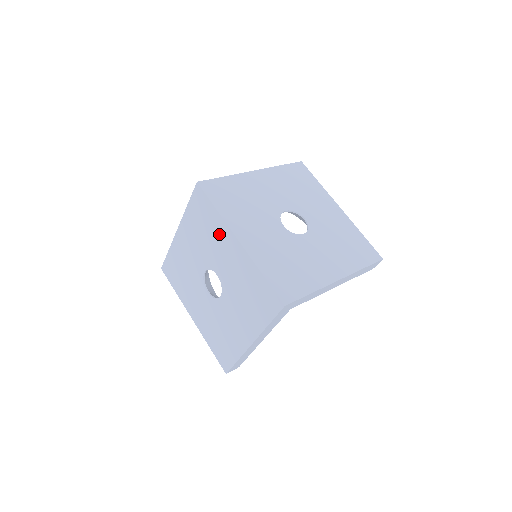
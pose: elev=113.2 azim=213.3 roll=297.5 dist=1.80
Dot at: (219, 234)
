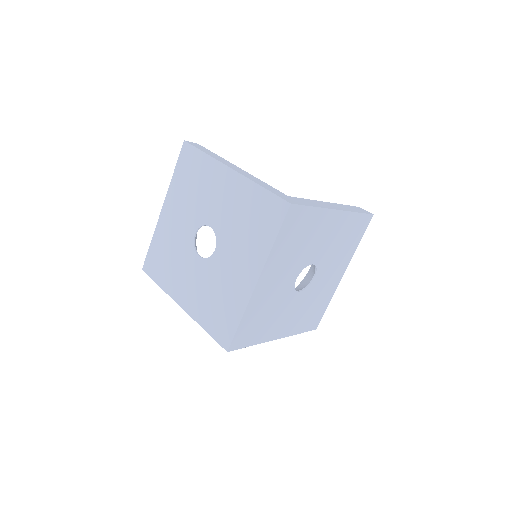
Dot at: (253, 250)
